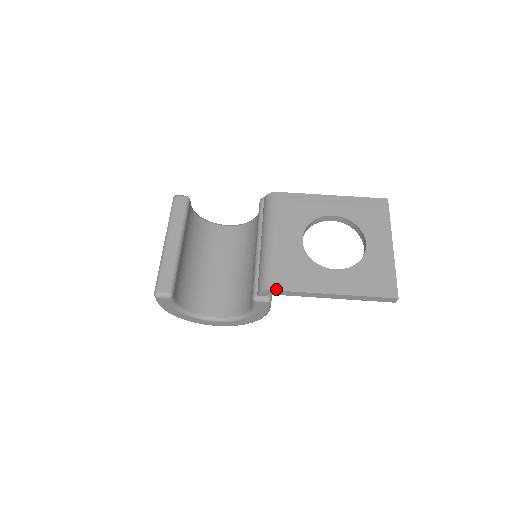
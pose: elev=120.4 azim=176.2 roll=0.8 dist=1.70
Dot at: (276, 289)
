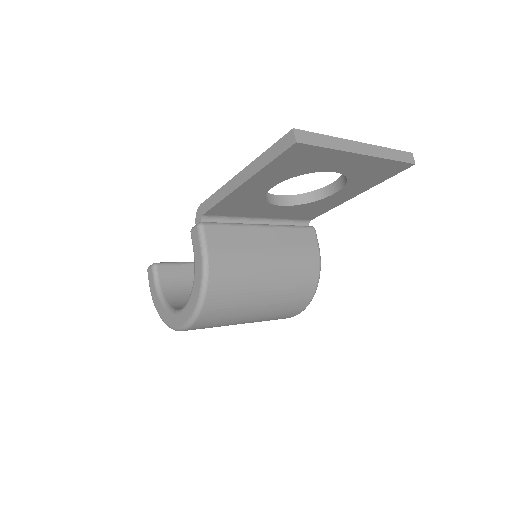
Dot at: (205, 202)
